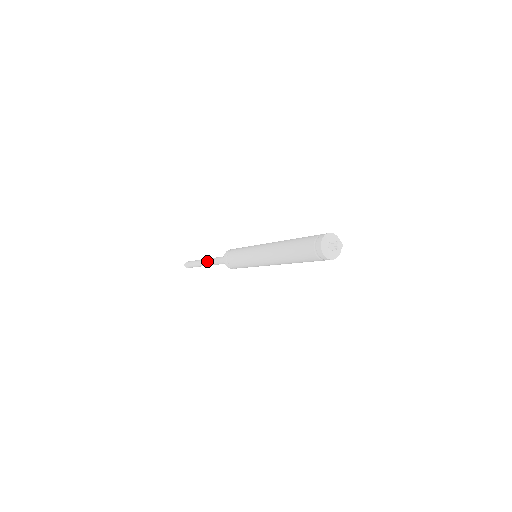
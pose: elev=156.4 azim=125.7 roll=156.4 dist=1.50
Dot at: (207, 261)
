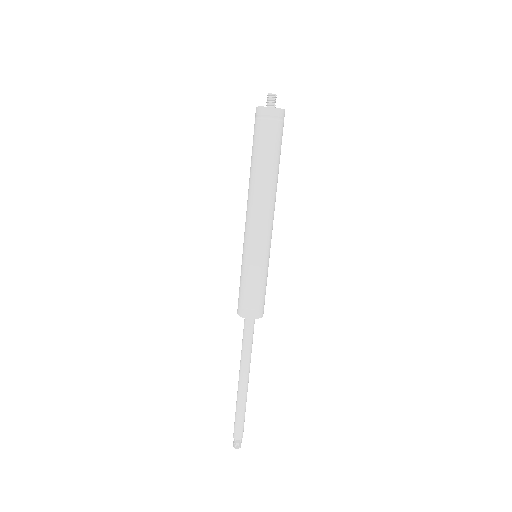
Dot at: (239, 371)
